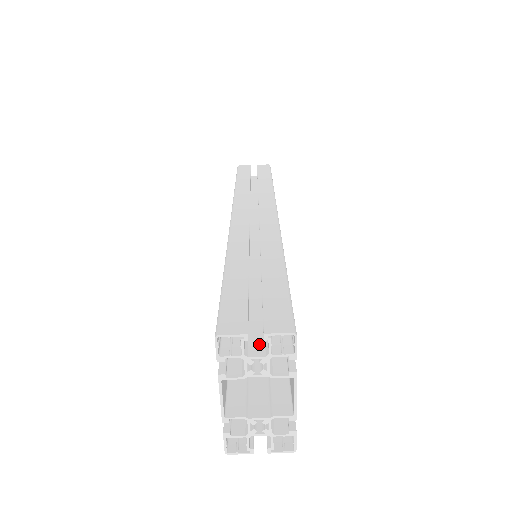
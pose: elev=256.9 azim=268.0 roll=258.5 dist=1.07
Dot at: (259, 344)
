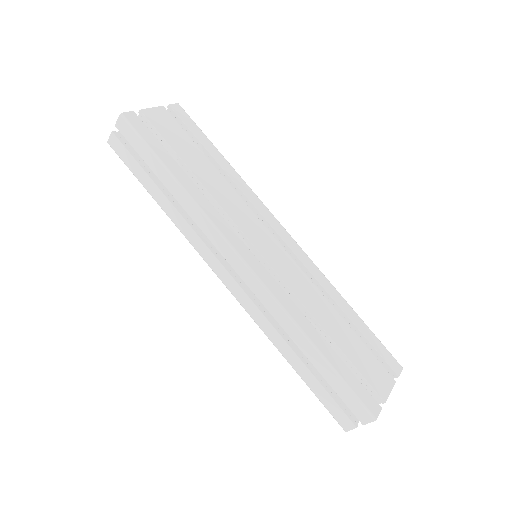
Dot at: occluded
